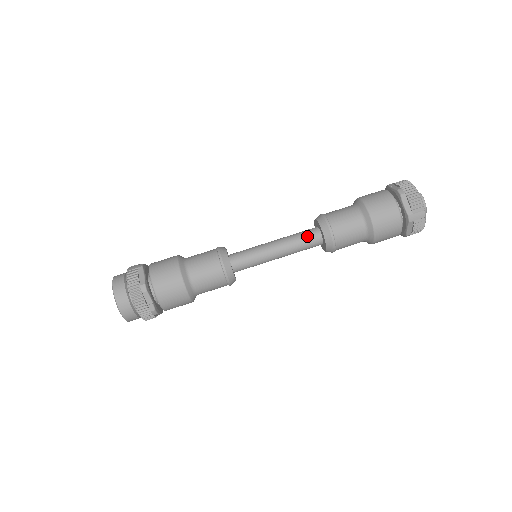
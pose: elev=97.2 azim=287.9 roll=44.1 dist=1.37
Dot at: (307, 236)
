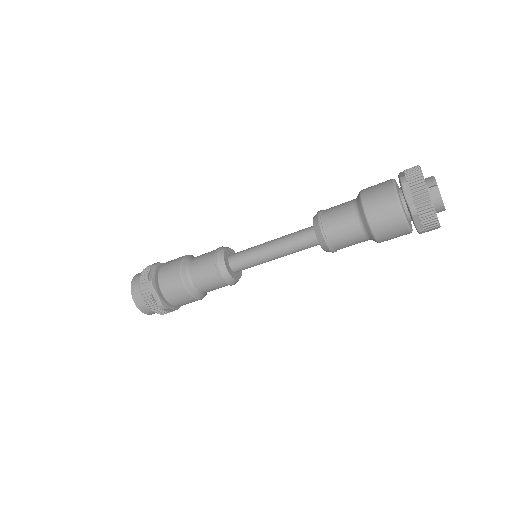
Dot at: (306, 244)
